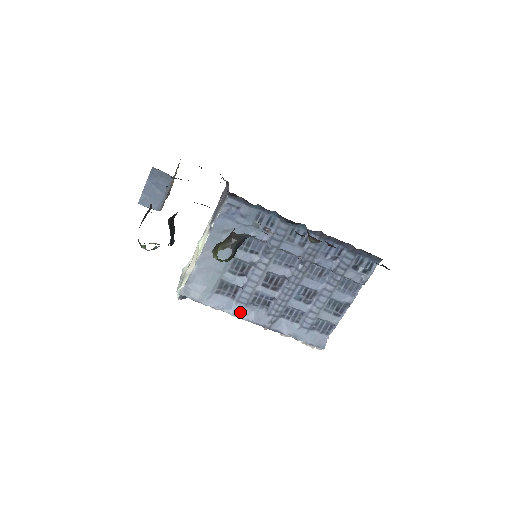
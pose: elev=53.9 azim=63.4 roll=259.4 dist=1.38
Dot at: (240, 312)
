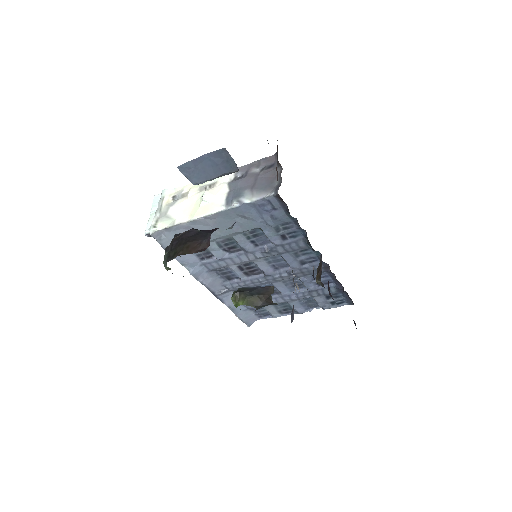
Dot at: (199, 273)
